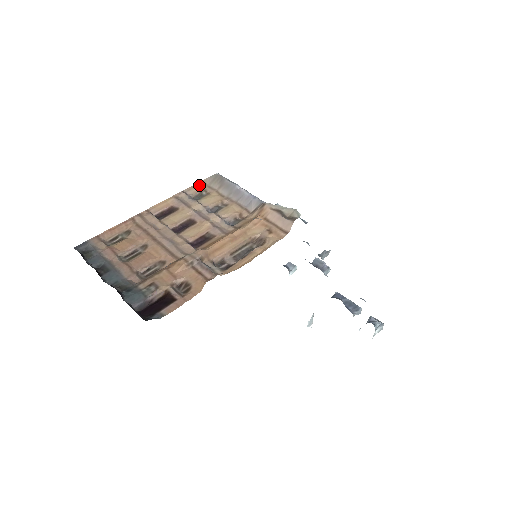
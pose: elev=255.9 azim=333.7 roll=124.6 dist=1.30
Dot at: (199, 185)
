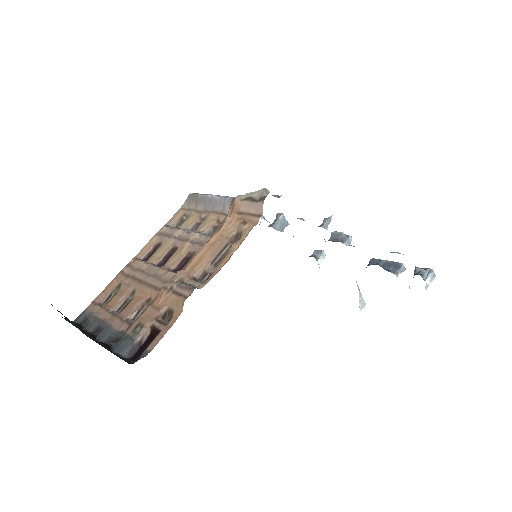
Dot at: (179, 213)
